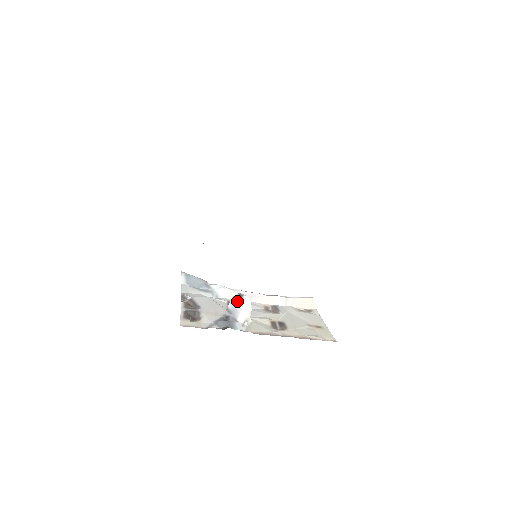
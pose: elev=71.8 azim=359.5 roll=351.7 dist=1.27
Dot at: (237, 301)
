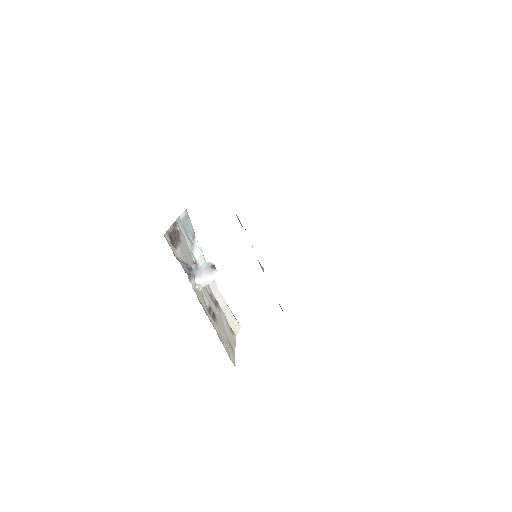
Dot at: (208, 267)
